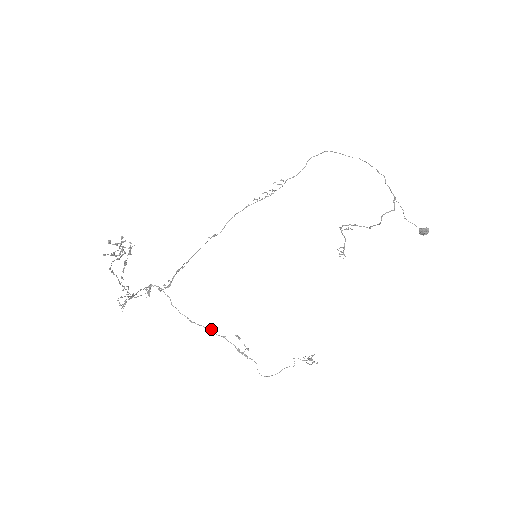
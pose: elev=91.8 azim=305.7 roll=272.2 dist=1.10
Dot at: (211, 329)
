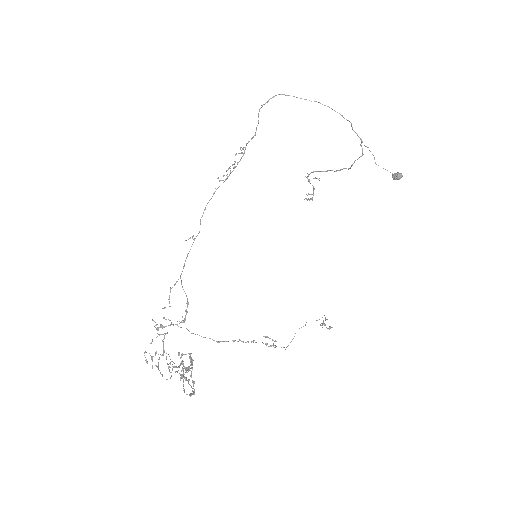
Dot at: (239, 340)
